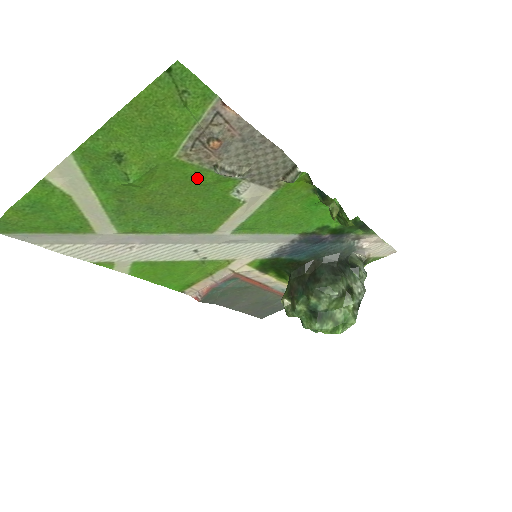
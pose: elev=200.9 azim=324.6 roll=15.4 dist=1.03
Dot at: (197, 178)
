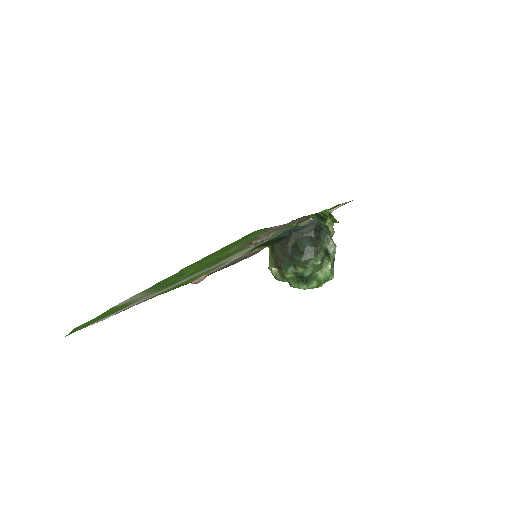
Dot at: occluded
